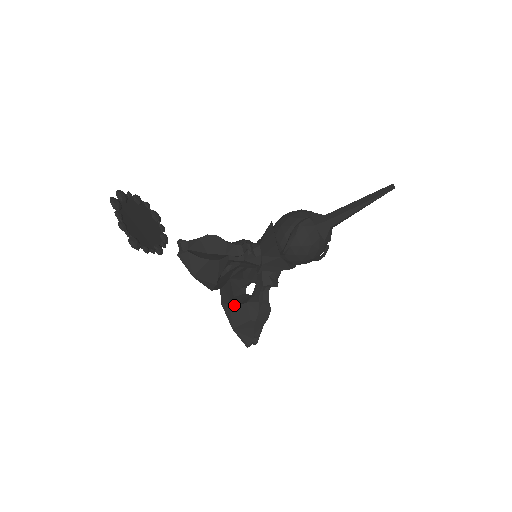
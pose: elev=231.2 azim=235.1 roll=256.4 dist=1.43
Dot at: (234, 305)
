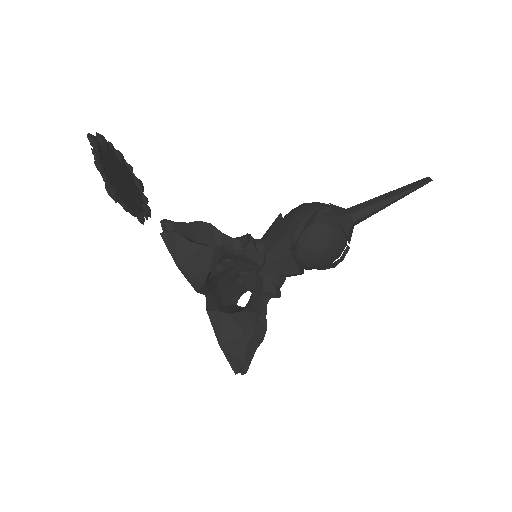
Dot at: (224, 313)
